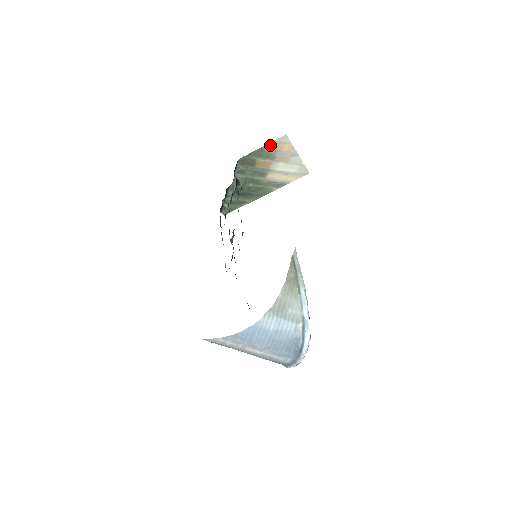
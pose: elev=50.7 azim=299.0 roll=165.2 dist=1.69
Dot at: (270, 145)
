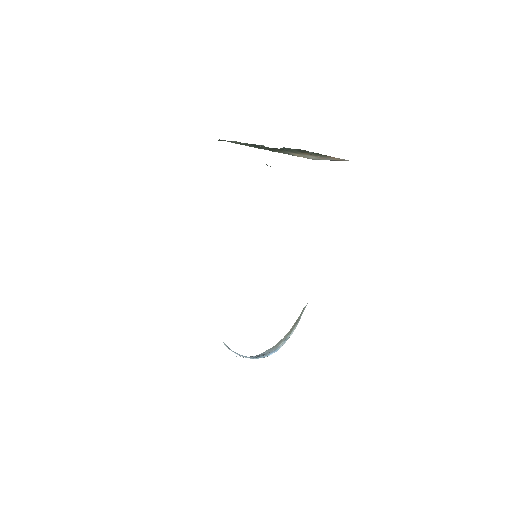
Dot at: (332, 157)
